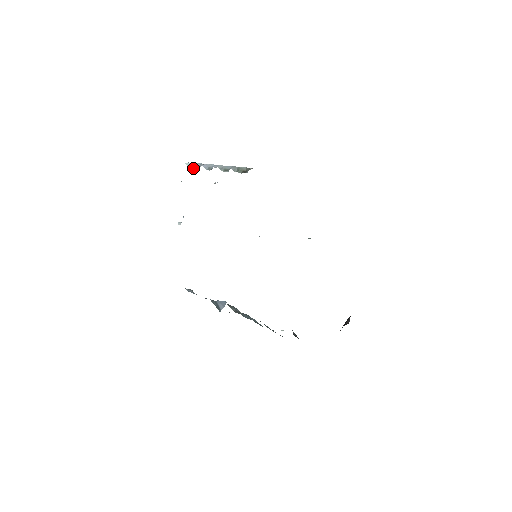
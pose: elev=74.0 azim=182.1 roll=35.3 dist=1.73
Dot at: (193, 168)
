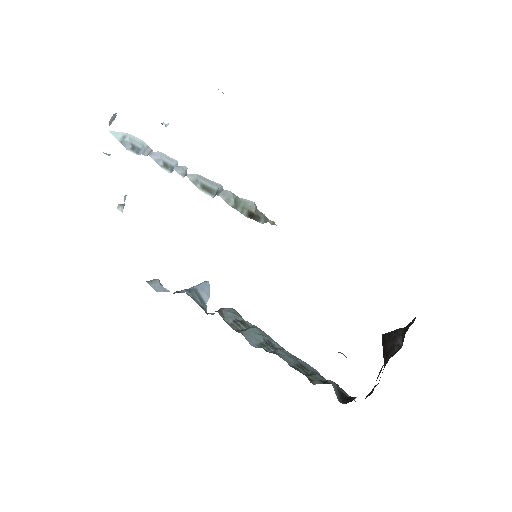
Dot at: (129, 146)
